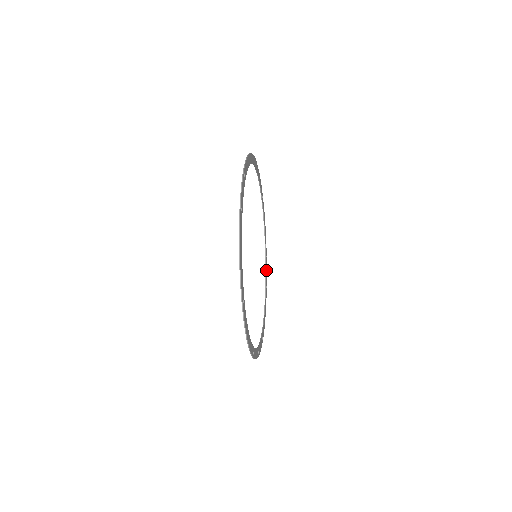
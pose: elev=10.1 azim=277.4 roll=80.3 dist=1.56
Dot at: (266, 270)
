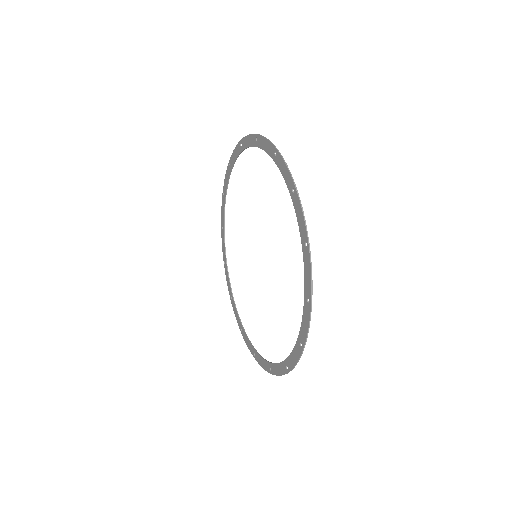
Dot at: (227, 178)
